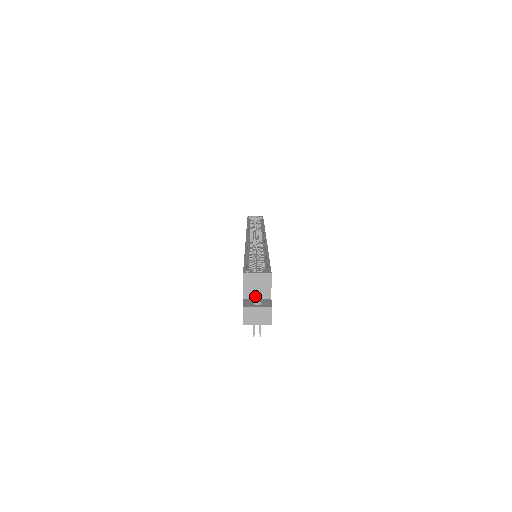
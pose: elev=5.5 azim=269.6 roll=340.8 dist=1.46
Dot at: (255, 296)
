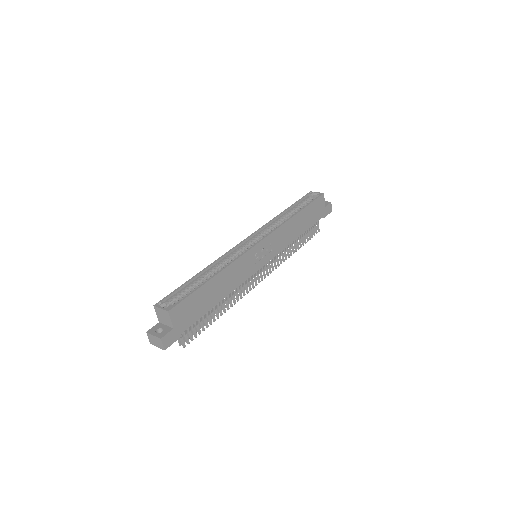
Dot at: (164, 323)
